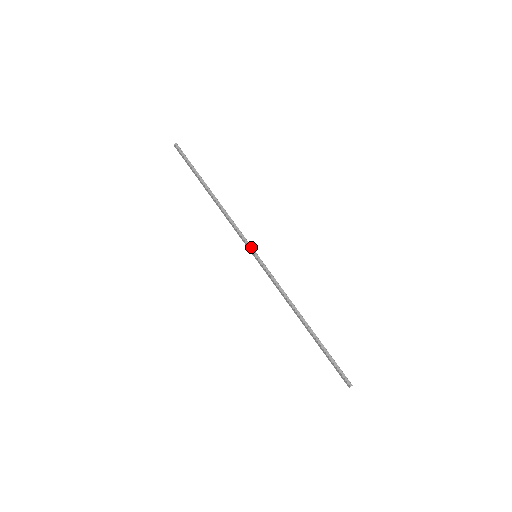
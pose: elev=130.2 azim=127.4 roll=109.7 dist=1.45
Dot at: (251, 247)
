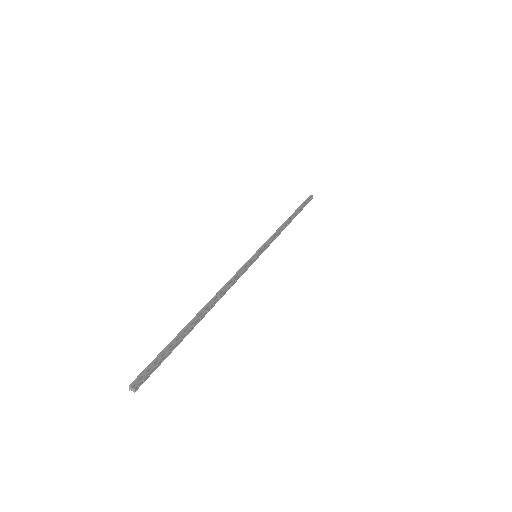
Dot at: (262, 249)
